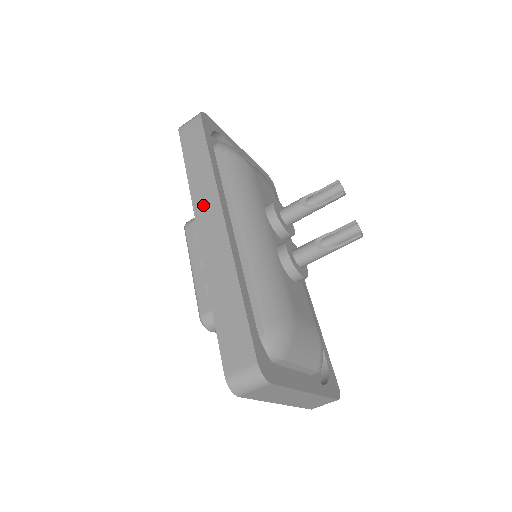
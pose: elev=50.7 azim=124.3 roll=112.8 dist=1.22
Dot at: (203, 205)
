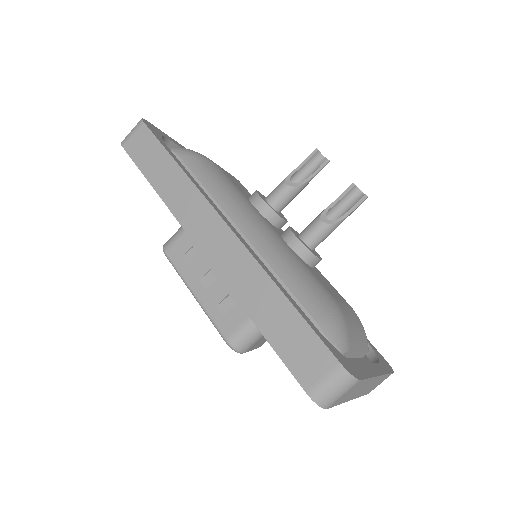
Dot at: (192, 217)
